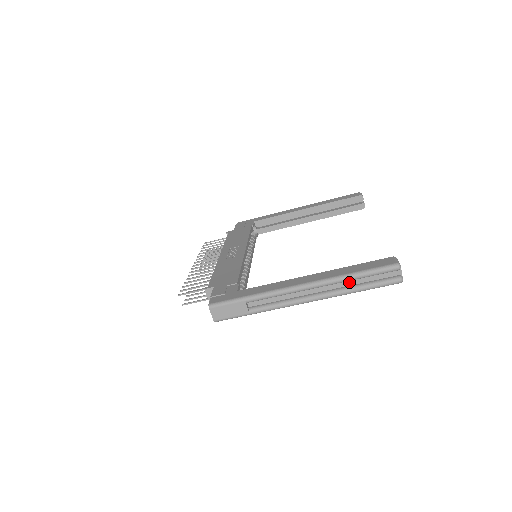
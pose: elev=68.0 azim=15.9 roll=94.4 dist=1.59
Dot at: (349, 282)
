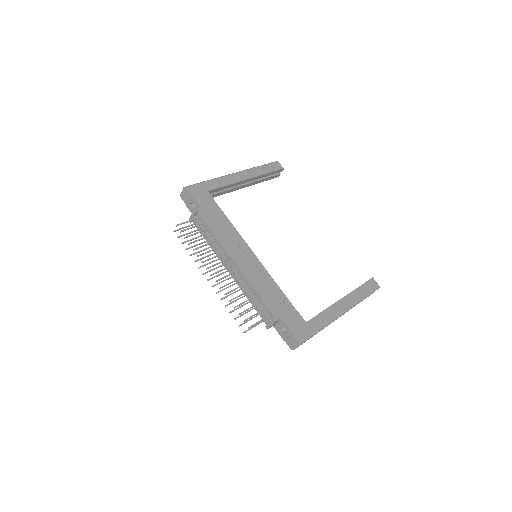
Dot at: occluded
